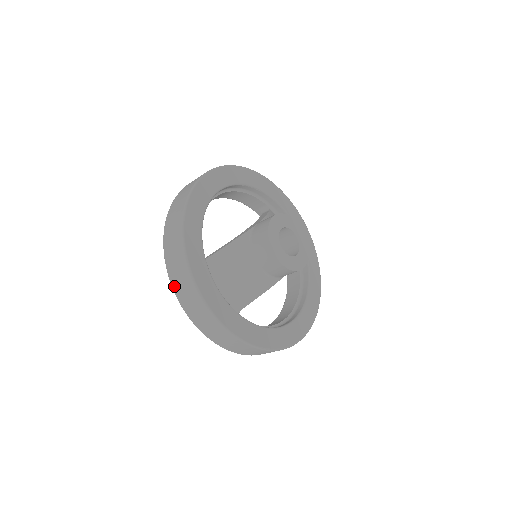
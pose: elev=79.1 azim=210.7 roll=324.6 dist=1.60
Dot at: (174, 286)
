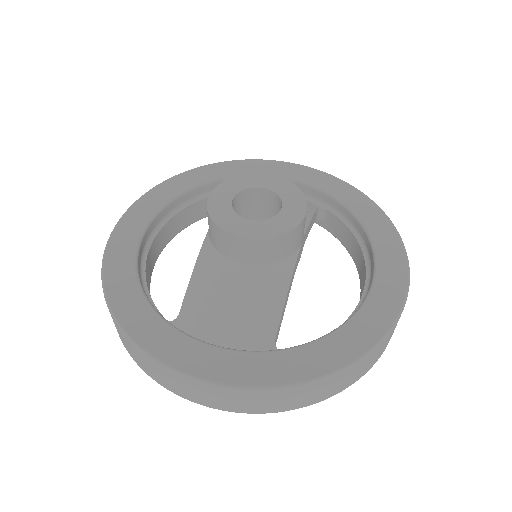
Dot at: (164, 386)
